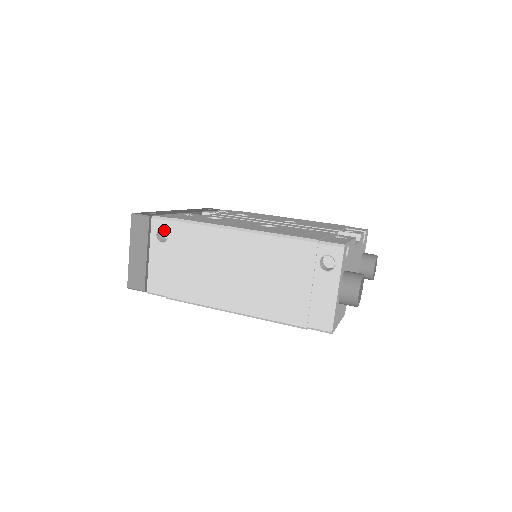
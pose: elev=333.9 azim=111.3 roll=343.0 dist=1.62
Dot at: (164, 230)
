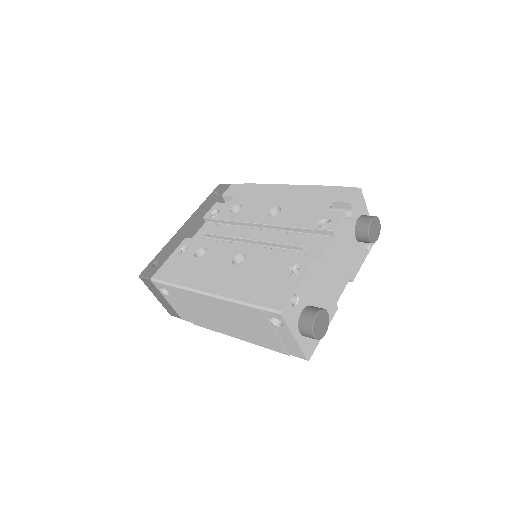
Dot at: occluded
